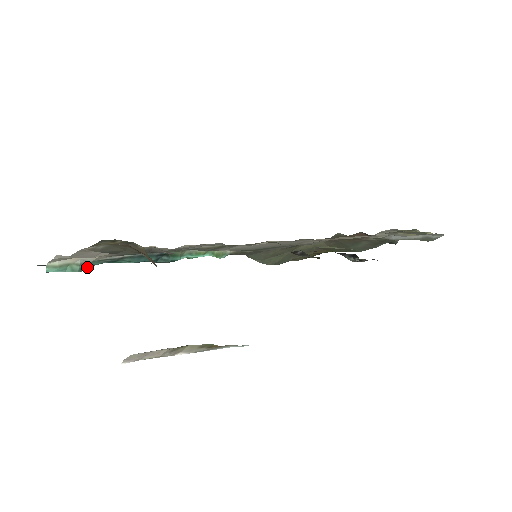
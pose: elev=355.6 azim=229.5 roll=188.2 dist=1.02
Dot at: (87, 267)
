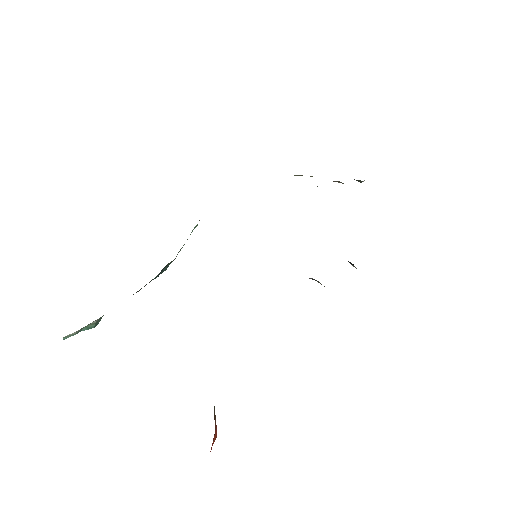
Dot at: occluded
